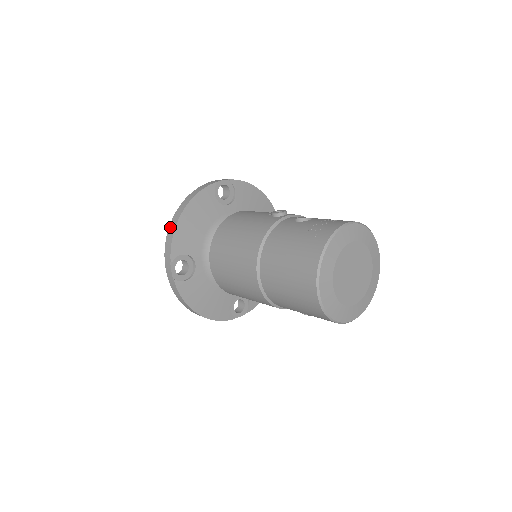
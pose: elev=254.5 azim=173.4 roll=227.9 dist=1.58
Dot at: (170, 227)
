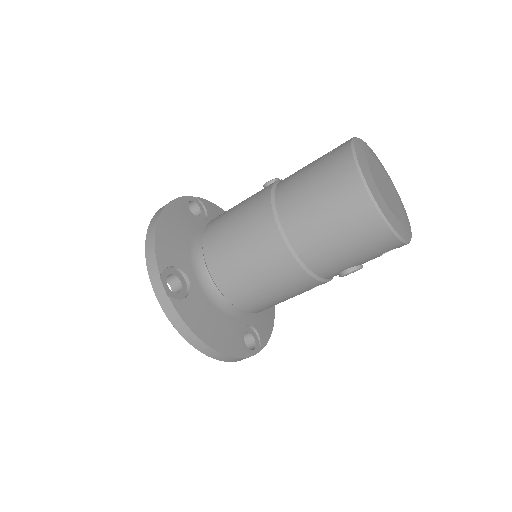
Dot at: (147, 239)
